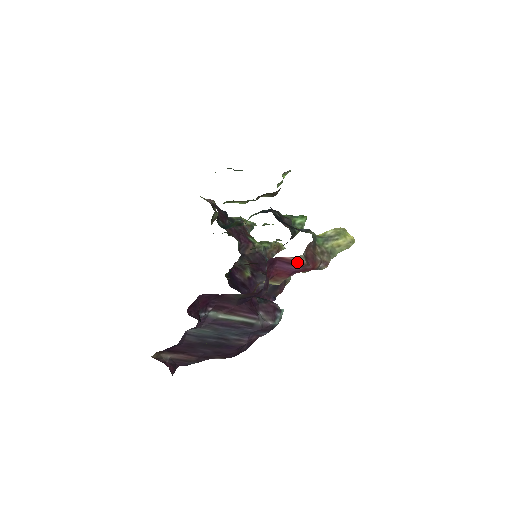
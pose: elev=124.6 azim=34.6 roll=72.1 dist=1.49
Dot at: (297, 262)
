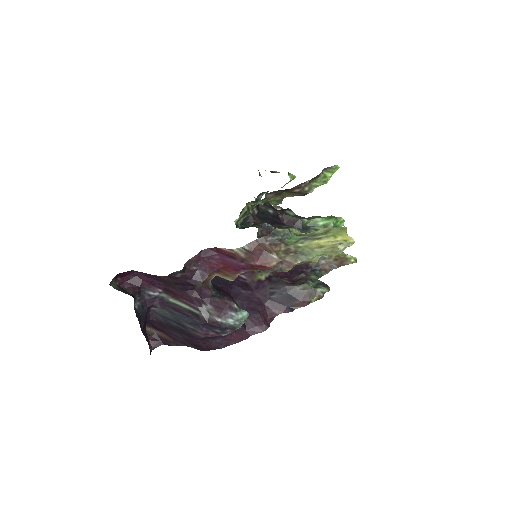
Dot at: (236, 255)
